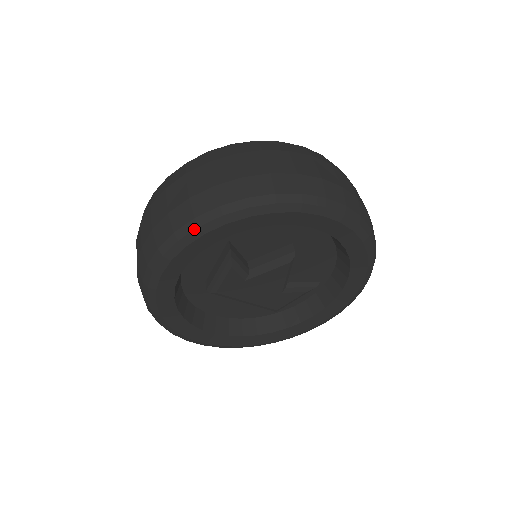
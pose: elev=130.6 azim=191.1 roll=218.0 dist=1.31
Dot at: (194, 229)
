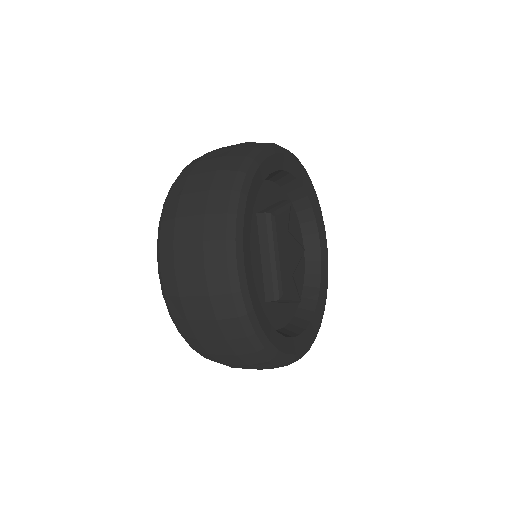
Dot at: (296, 157)
